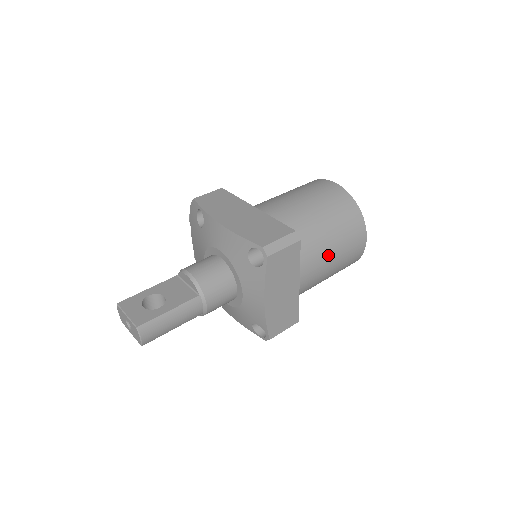
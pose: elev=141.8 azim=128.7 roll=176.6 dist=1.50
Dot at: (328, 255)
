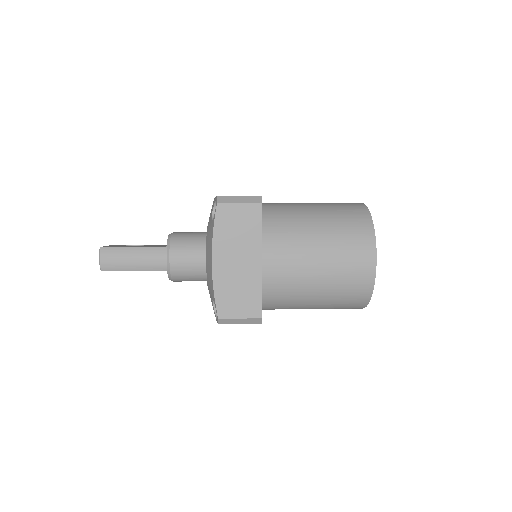
Dot at: (311, 249)
